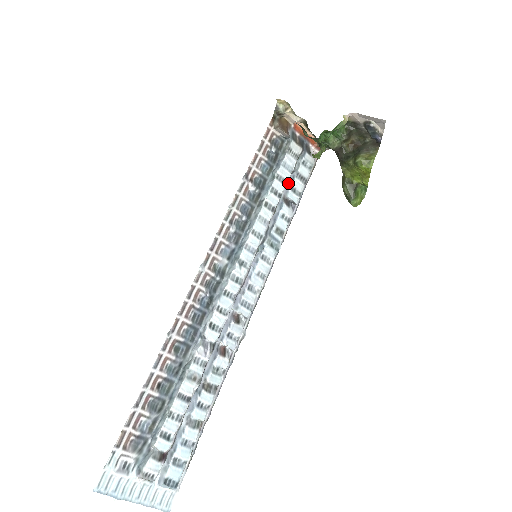
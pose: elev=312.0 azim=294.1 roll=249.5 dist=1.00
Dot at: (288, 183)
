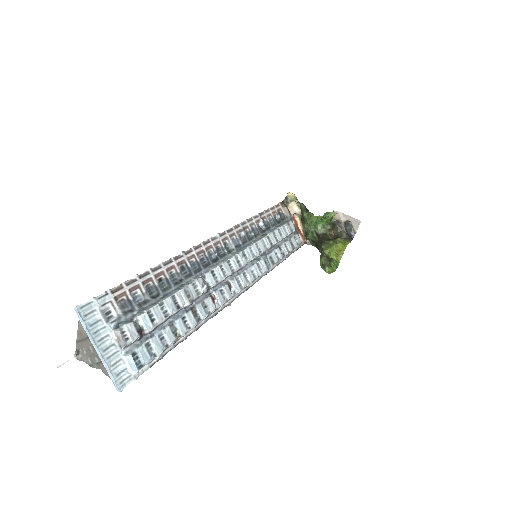
Dot at: (283, 240)
